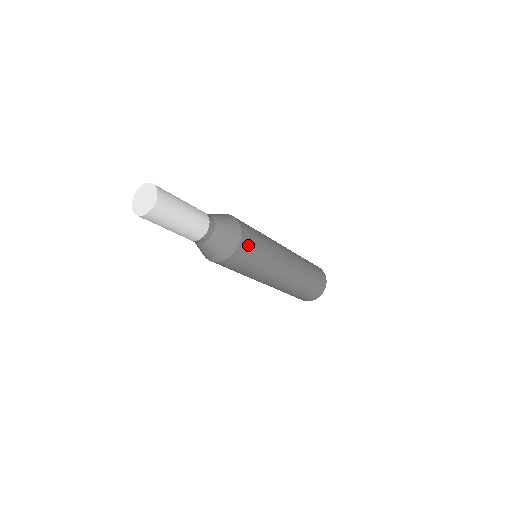
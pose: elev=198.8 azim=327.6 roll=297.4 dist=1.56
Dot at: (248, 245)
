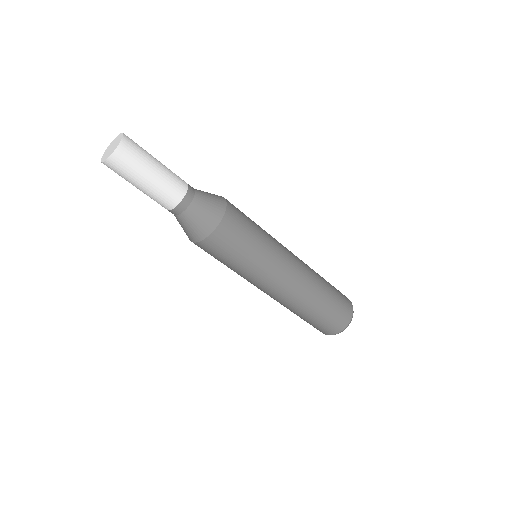
Dot at: (236, 208)
